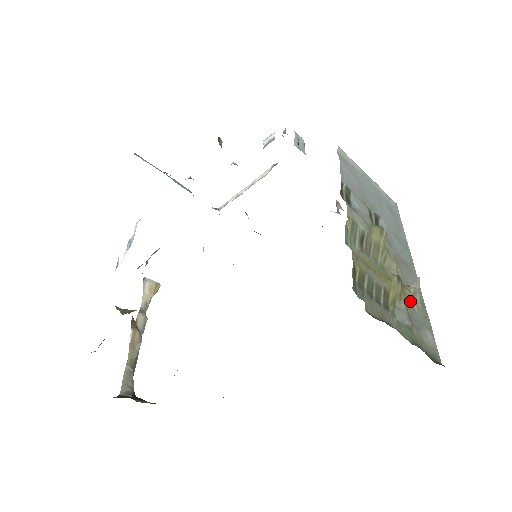
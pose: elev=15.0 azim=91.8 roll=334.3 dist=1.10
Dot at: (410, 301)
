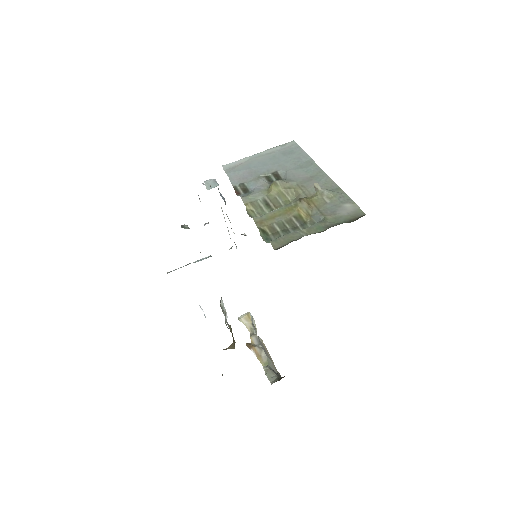
Dot at: (320, 201)
